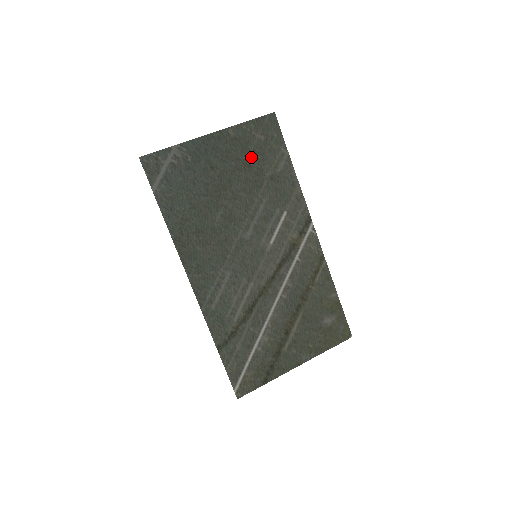
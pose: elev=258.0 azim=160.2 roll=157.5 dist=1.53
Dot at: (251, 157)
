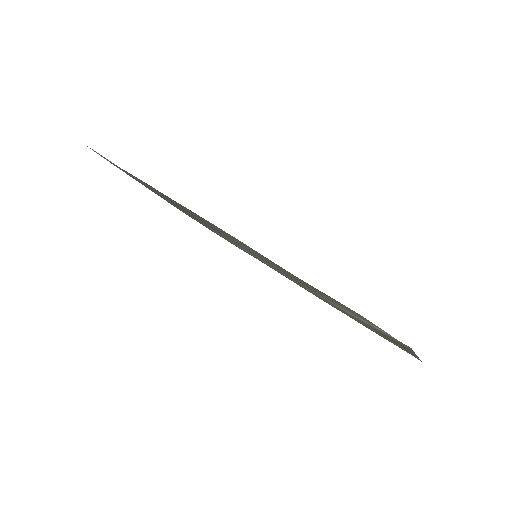
Dot at: occluded
